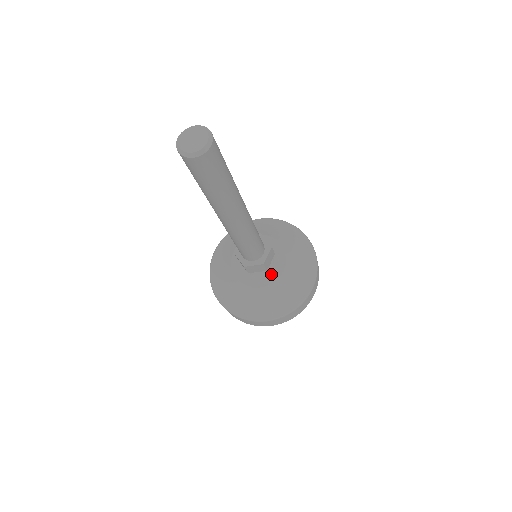
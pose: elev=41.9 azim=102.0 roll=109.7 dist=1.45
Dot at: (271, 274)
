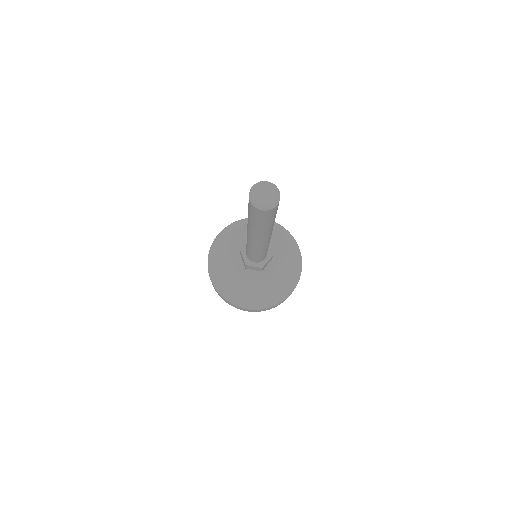
Dot at: (263, 274)
